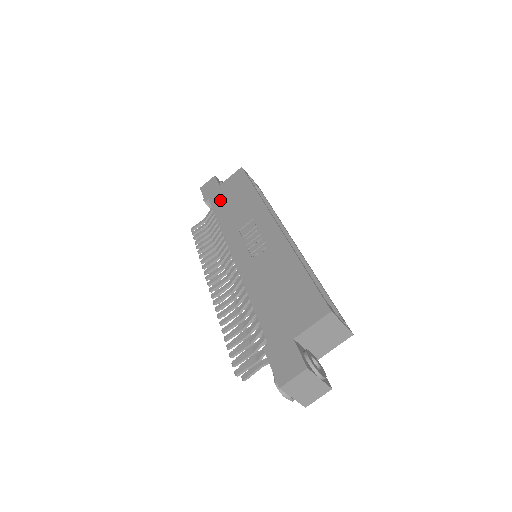
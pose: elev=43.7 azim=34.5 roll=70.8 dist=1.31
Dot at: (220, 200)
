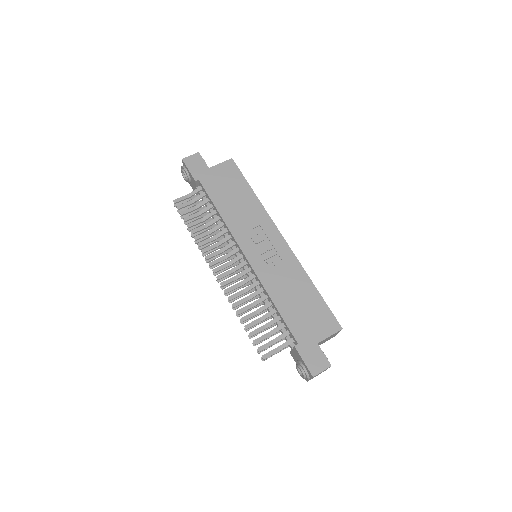
Dot at: (215, 188)
